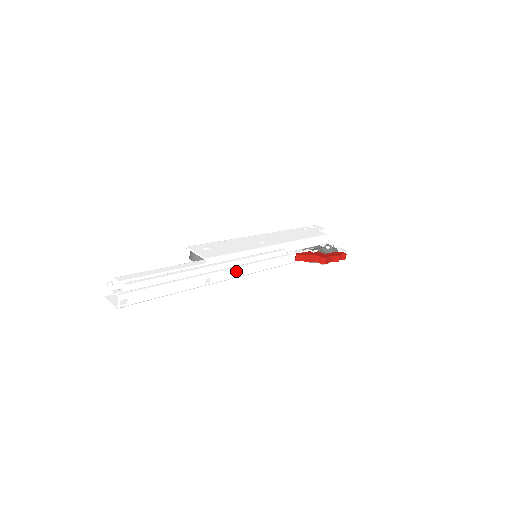
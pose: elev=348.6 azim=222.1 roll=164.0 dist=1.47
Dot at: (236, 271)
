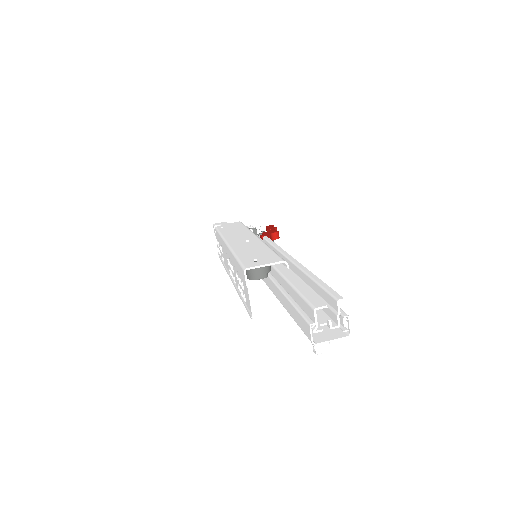
Dot at: occluded
